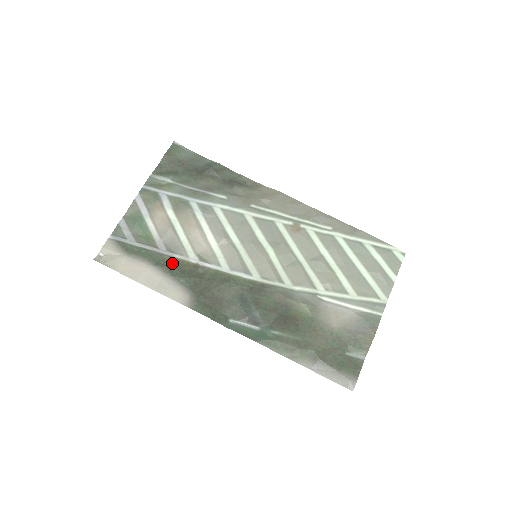
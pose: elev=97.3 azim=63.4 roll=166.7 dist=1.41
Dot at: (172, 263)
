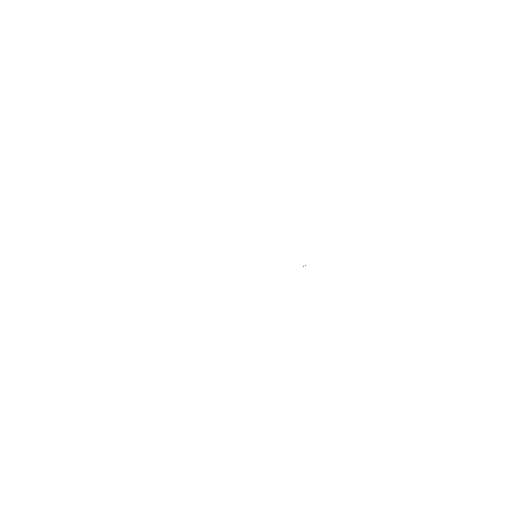
Dot at: occluded
